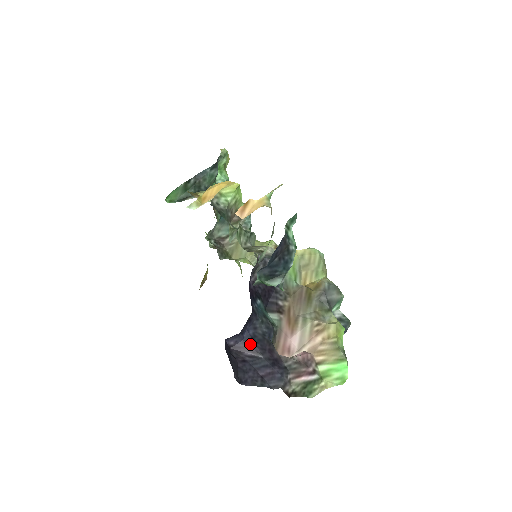
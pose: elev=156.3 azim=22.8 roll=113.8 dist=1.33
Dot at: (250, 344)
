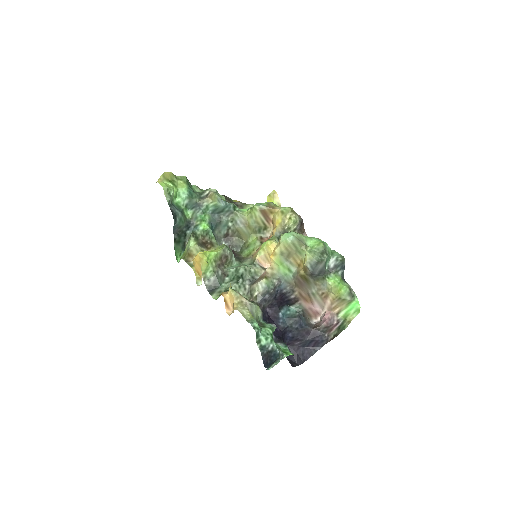
Dot at: (295, 340)
